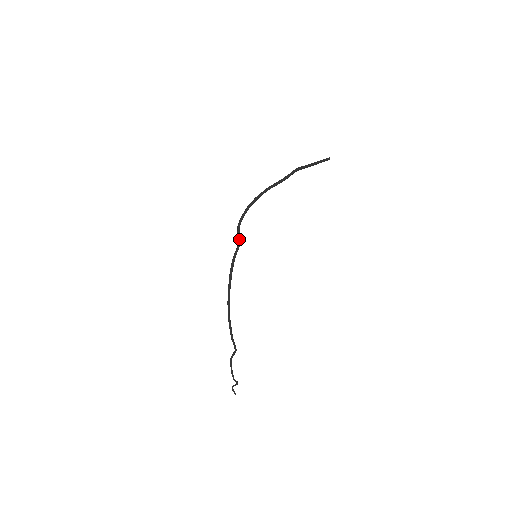
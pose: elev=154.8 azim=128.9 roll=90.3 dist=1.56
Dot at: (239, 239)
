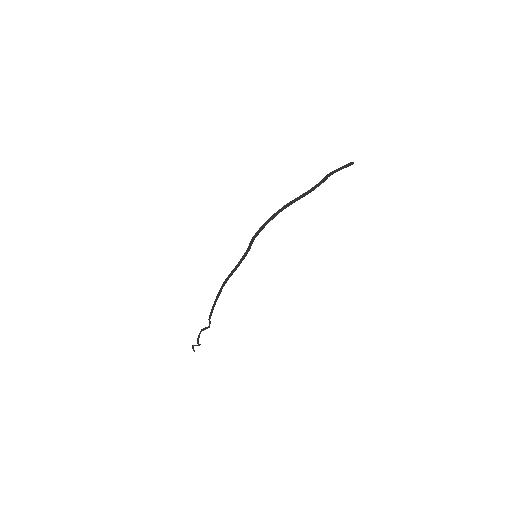
Dot at: (249, 248)
